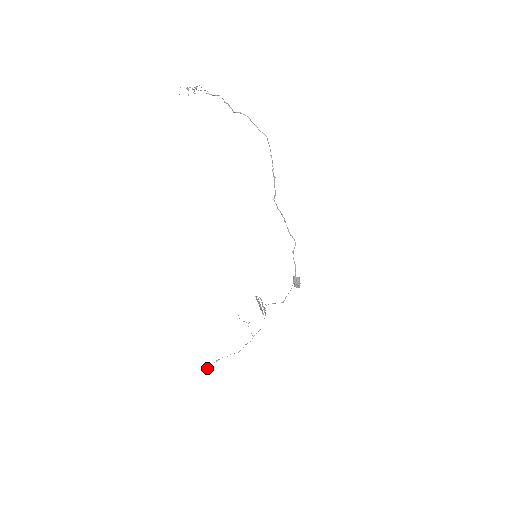
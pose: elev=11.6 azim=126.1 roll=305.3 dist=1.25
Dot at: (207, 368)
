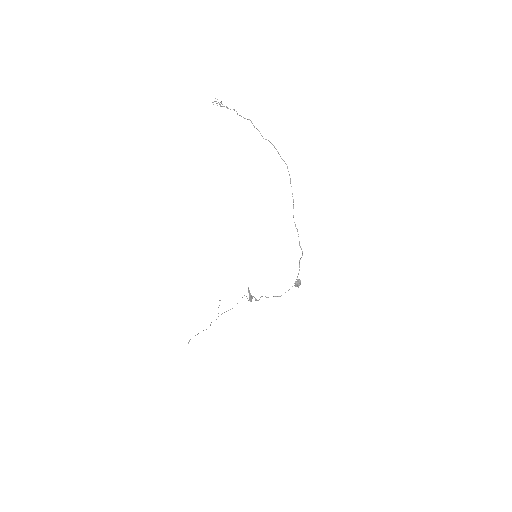
Dot at: (188, 342)
